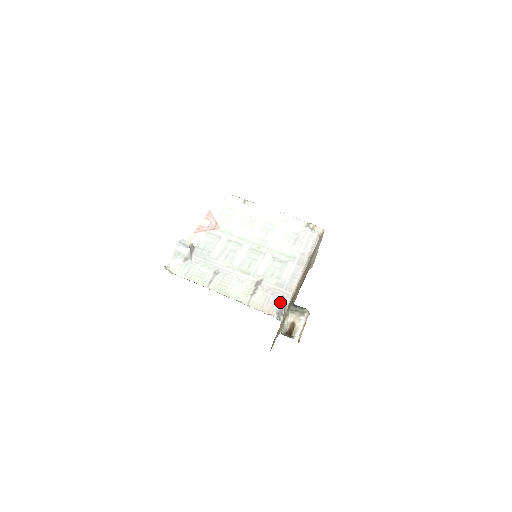
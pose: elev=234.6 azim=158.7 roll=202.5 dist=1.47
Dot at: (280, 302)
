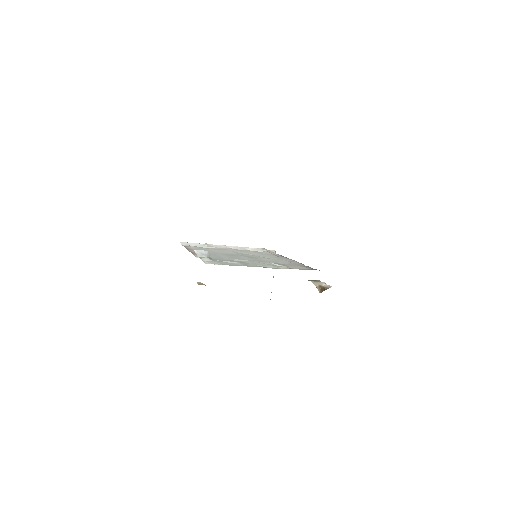
Dot at: (305, 267)
